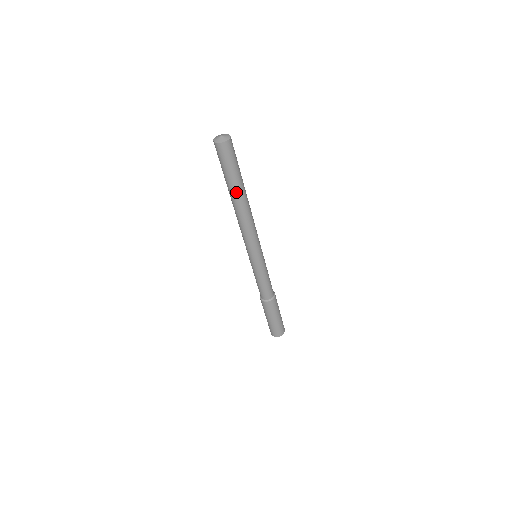
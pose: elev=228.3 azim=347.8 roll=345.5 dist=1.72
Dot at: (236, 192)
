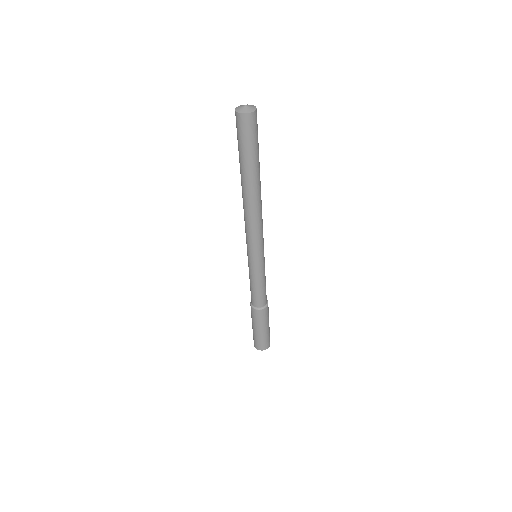
Dot at: (253, 176)
